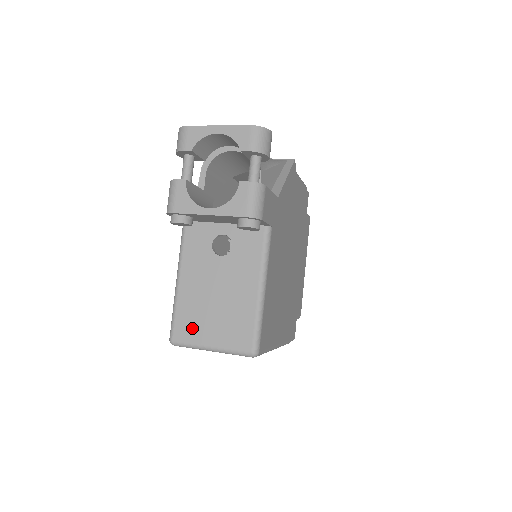
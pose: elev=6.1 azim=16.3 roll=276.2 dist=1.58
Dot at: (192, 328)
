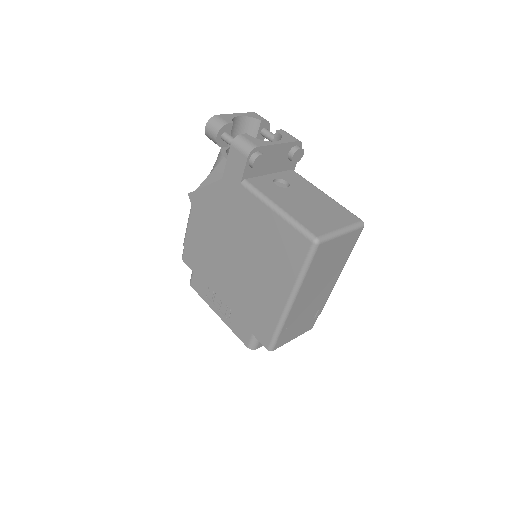
Dot at: (319, 225)
